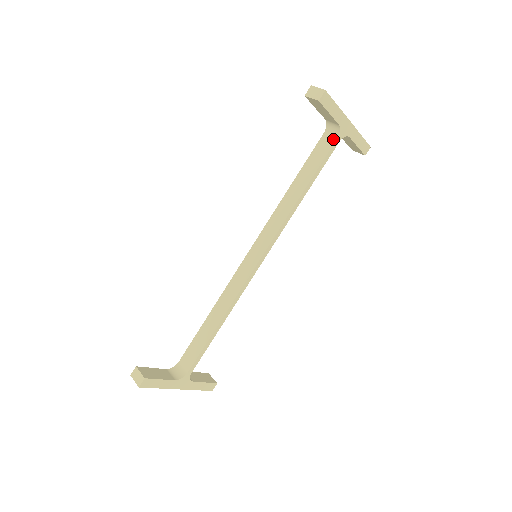
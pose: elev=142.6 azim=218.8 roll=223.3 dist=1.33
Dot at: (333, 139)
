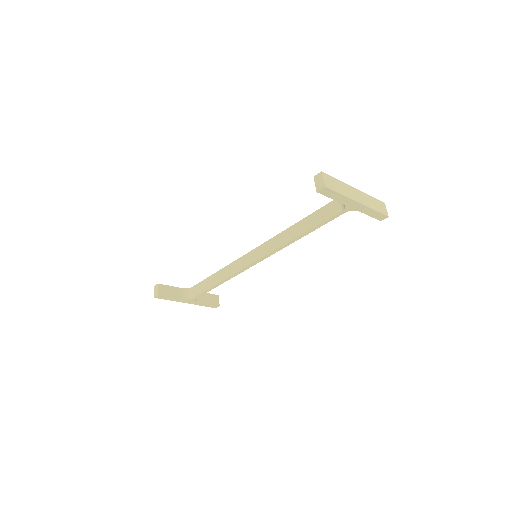
Dot at: (339, 209)
